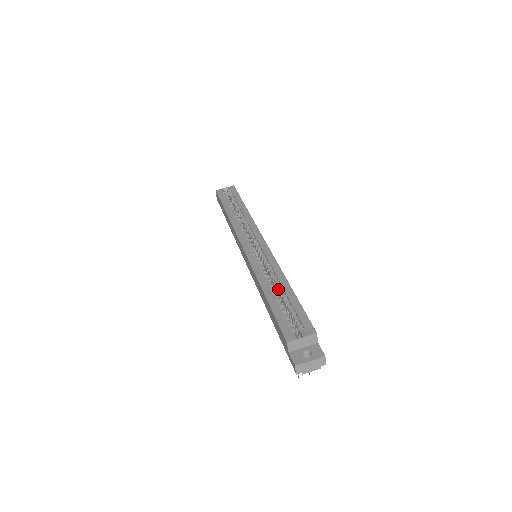
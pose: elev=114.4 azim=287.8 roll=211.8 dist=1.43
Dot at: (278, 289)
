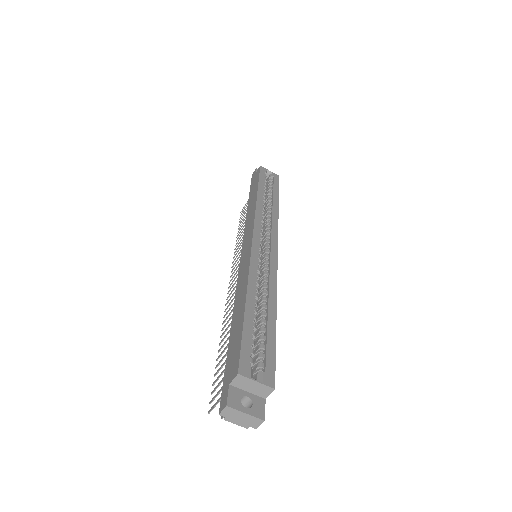
Dot at: (261, 308)
